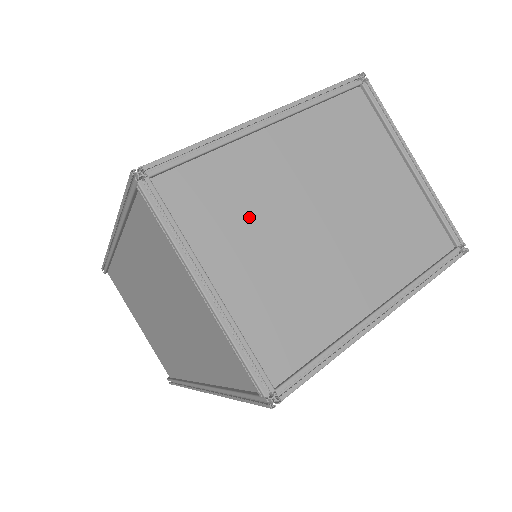
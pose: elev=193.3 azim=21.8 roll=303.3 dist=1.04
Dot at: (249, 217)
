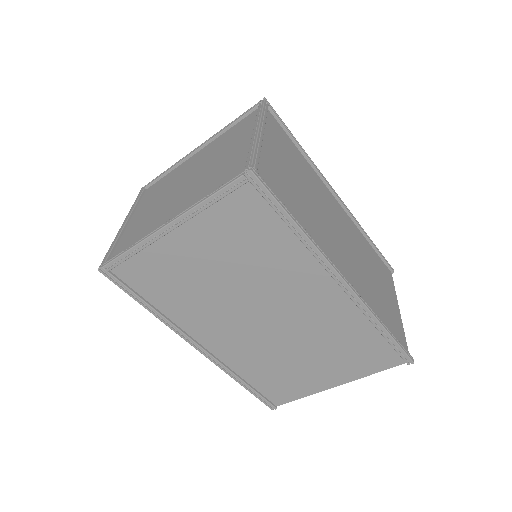
Dot at: (161, 193)
